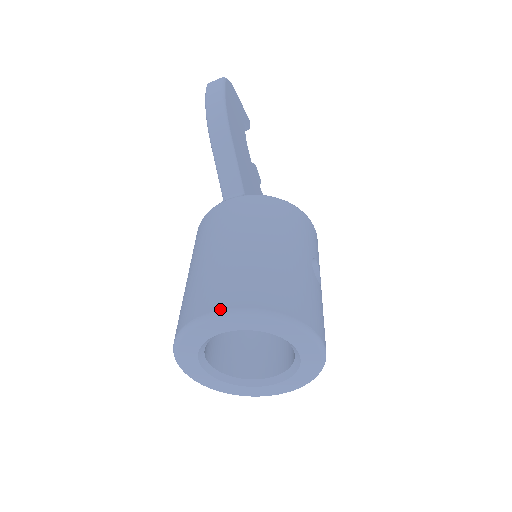
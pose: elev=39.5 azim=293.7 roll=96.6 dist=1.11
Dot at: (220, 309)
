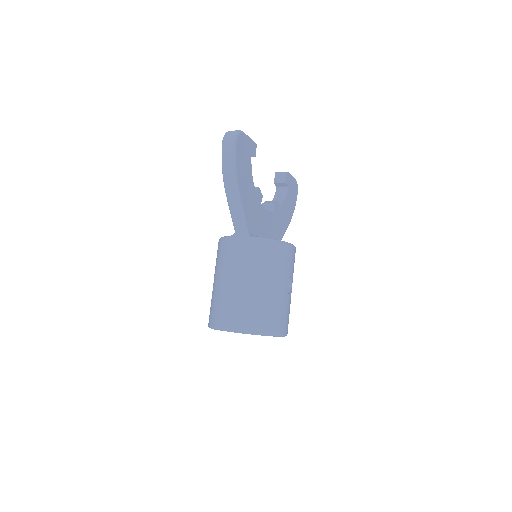
Dot at: (231, 329)
